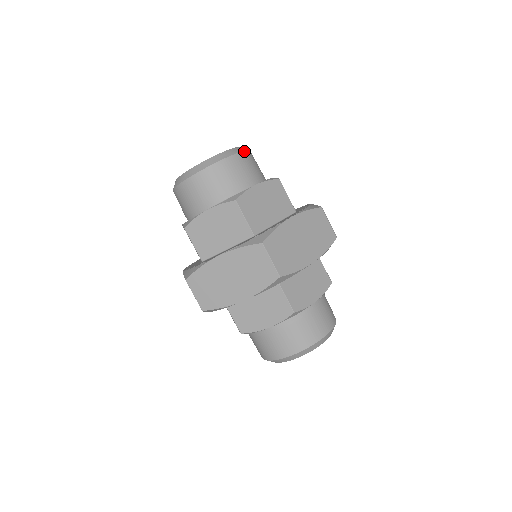
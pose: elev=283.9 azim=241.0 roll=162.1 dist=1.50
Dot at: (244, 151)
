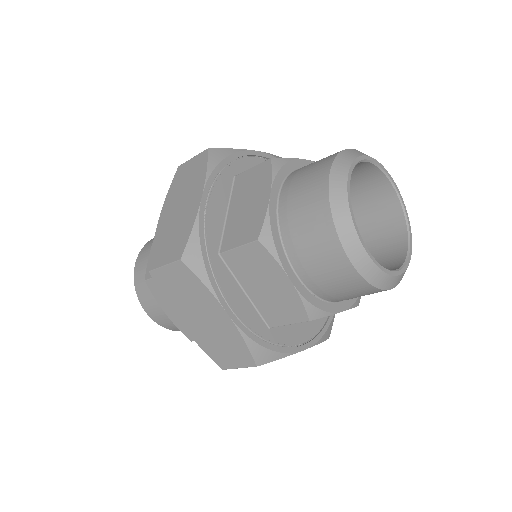
Dot at: occluded
